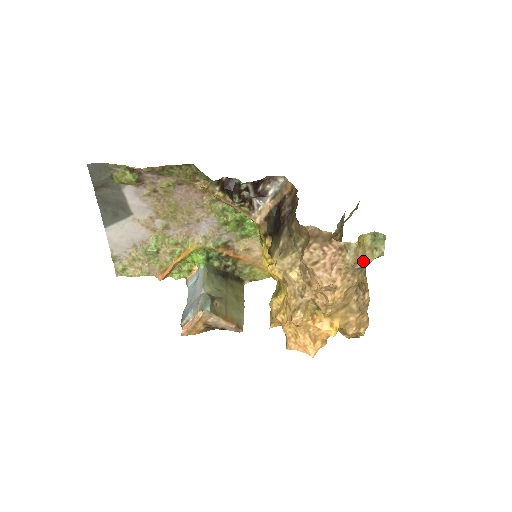
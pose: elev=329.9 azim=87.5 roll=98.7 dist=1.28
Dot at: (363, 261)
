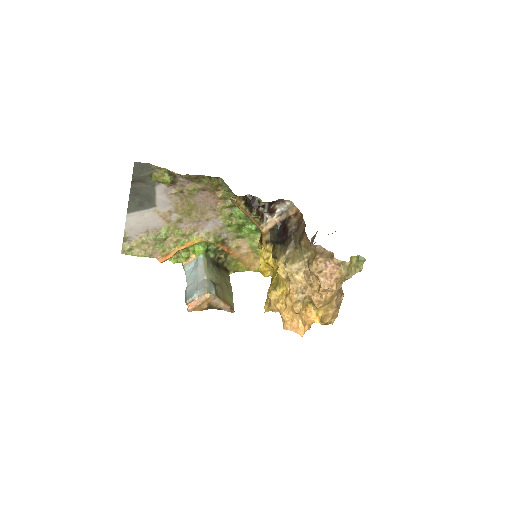
Dot at: (350, 275)
